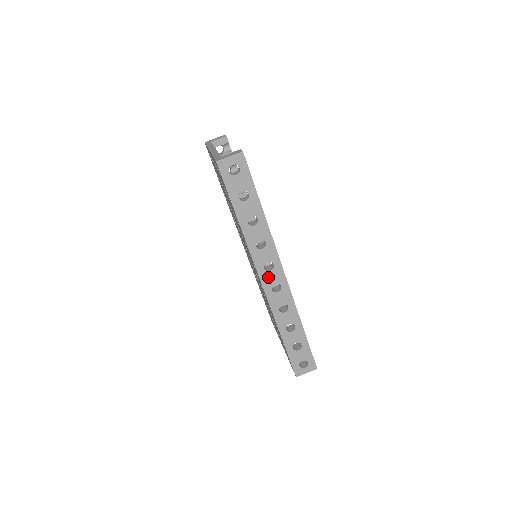
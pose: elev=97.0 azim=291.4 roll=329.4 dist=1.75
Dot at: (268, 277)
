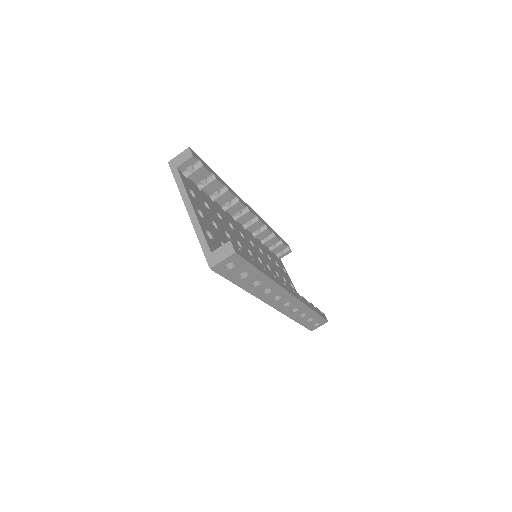
Dot at: (278, 303)
